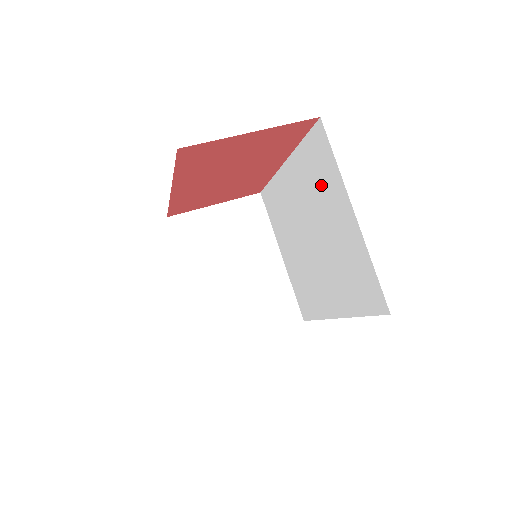
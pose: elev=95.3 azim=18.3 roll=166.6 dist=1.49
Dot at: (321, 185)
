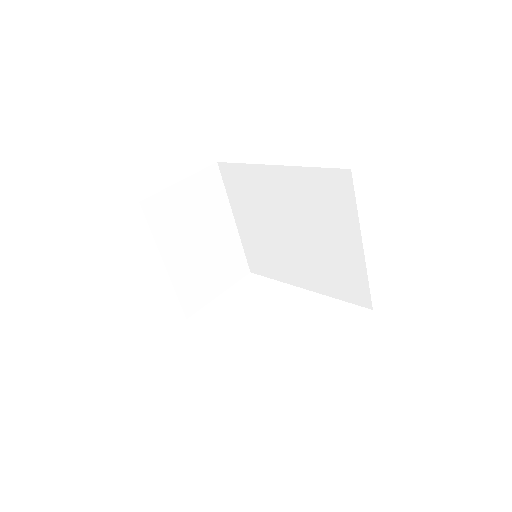
Dot at: (327, 209)
